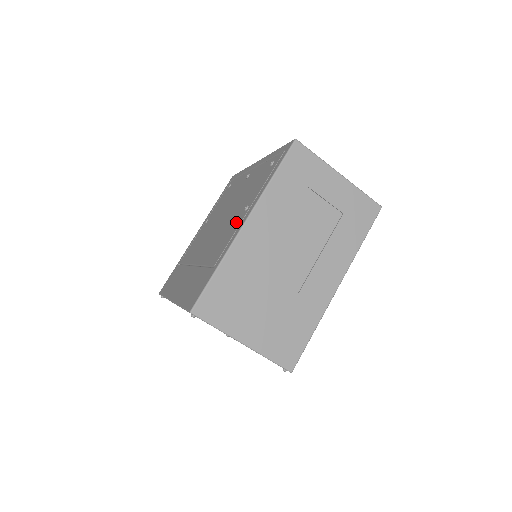
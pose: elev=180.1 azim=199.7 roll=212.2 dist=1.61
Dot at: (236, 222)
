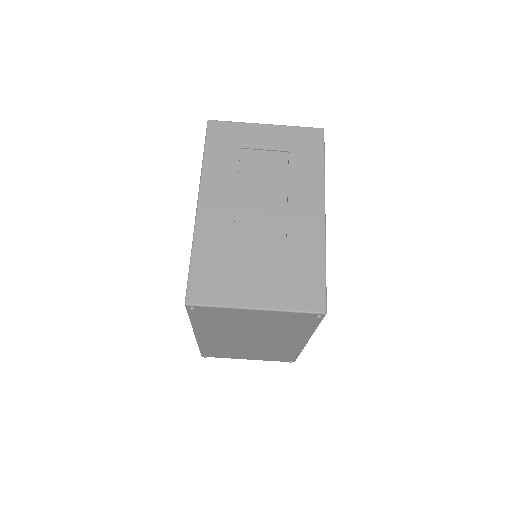
Dot at: occluded
